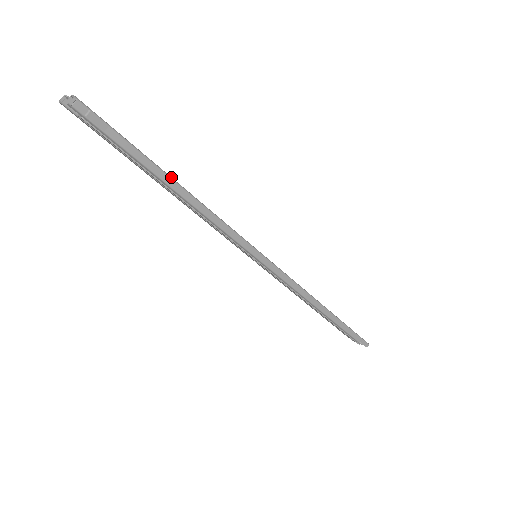
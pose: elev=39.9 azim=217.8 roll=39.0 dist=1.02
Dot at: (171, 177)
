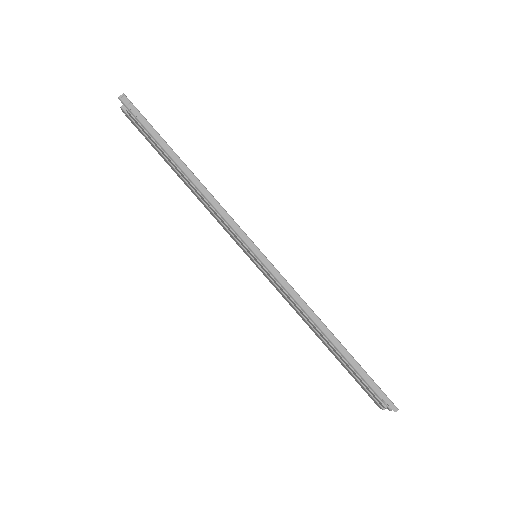
Dot at: occluded
